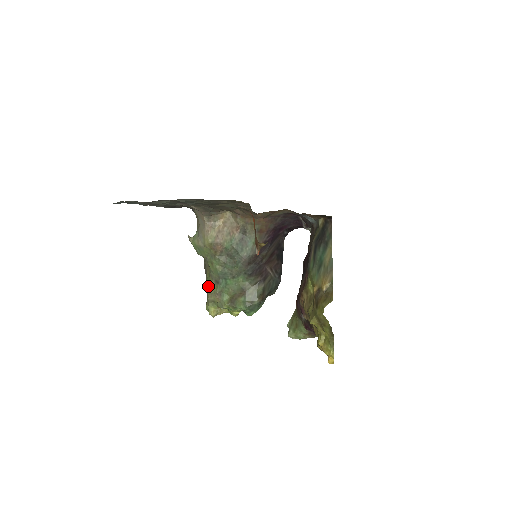
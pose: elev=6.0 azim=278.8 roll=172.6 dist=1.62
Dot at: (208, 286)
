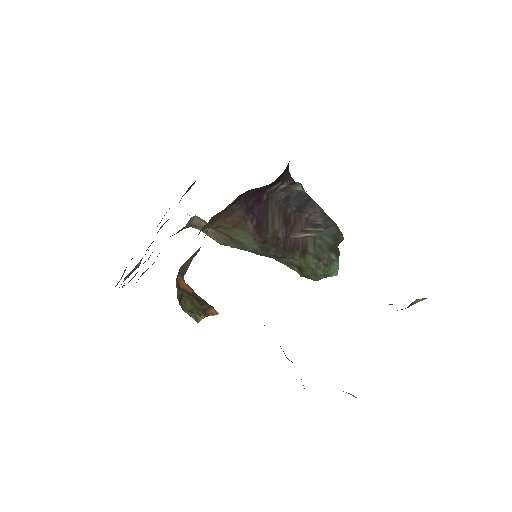
Dot at: occluded
